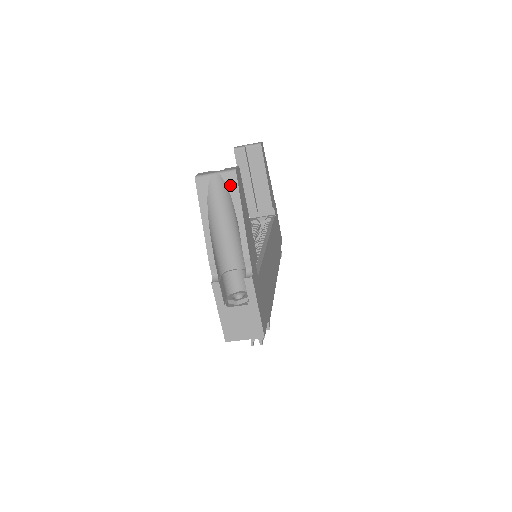
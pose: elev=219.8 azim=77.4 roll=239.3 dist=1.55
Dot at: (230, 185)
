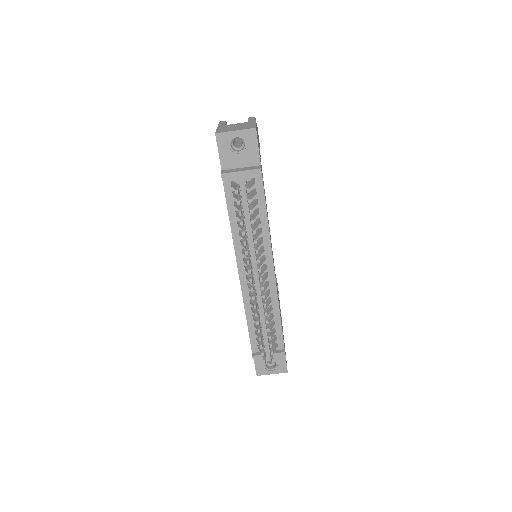
Dot at: occluded
